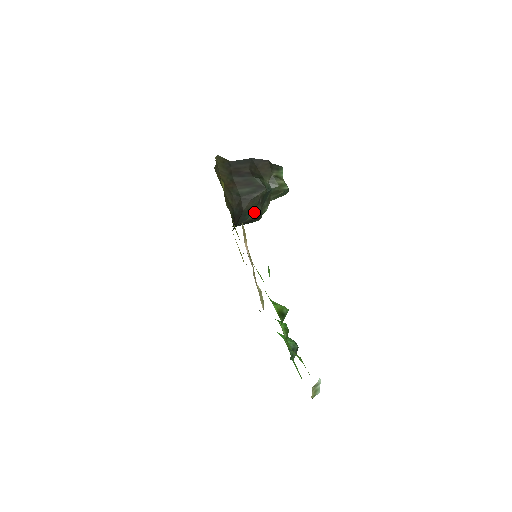
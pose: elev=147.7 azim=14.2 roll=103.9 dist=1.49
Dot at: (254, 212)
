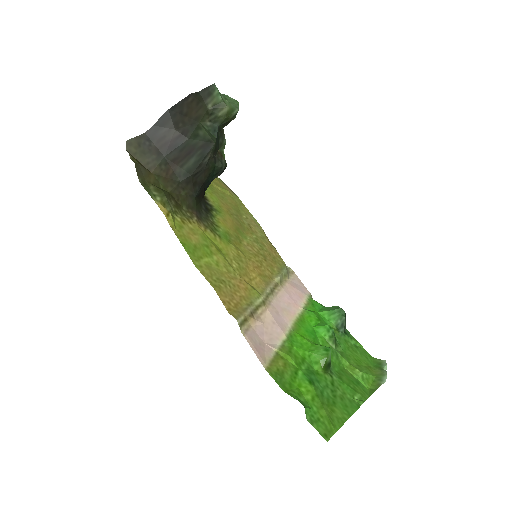
Dot at: (216, 171)
